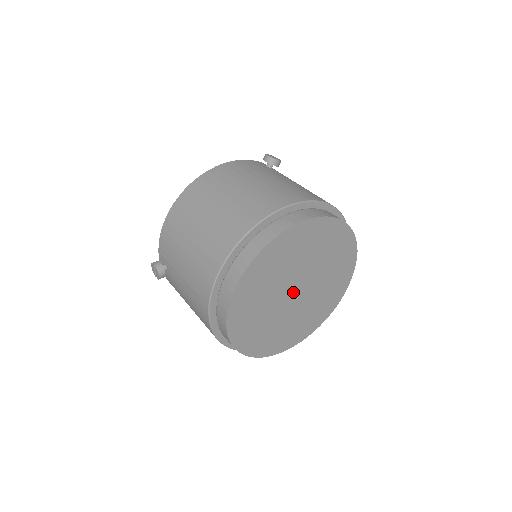
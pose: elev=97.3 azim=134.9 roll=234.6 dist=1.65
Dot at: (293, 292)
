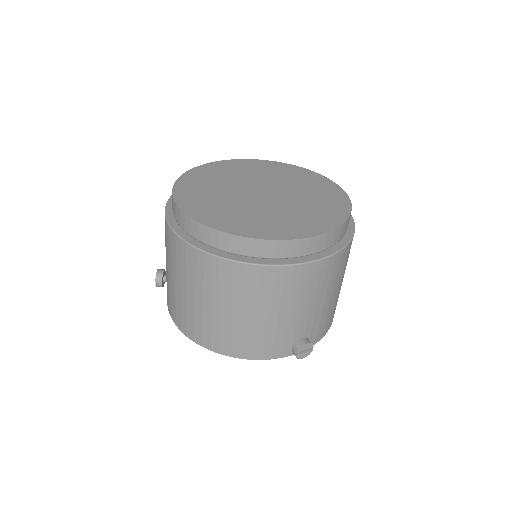
Dot at: (258, 192)
